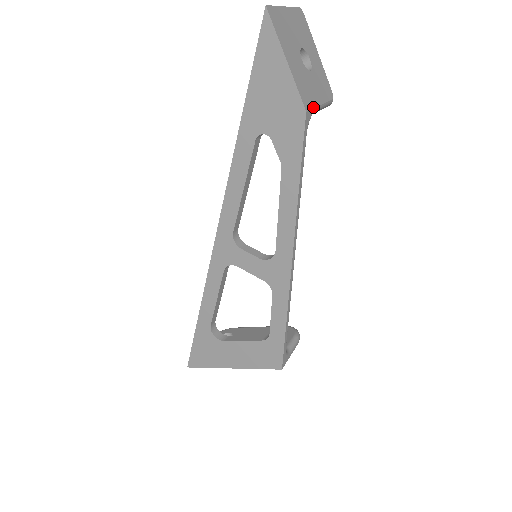
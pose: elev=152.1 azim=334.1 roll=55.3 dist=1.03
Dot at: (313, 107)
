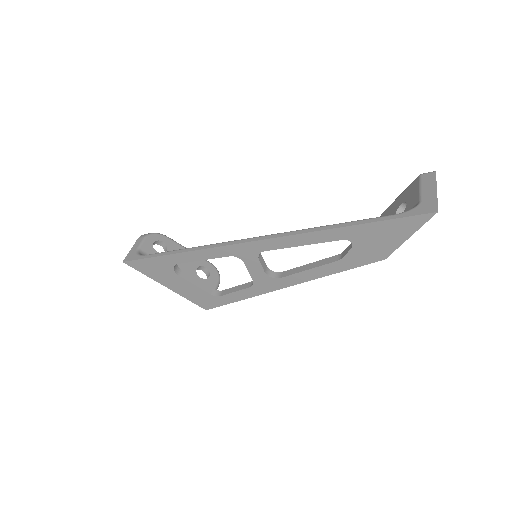
Dot at: occluded
